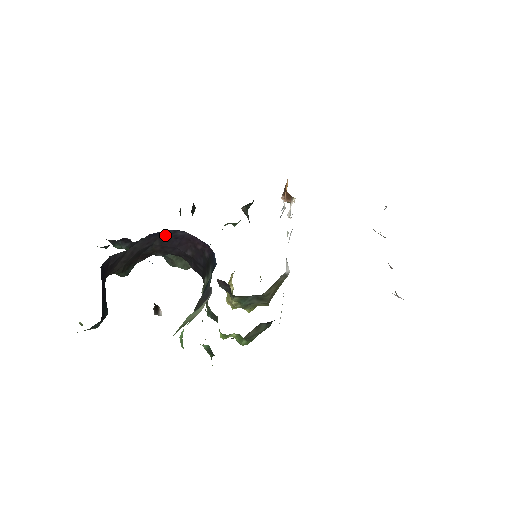
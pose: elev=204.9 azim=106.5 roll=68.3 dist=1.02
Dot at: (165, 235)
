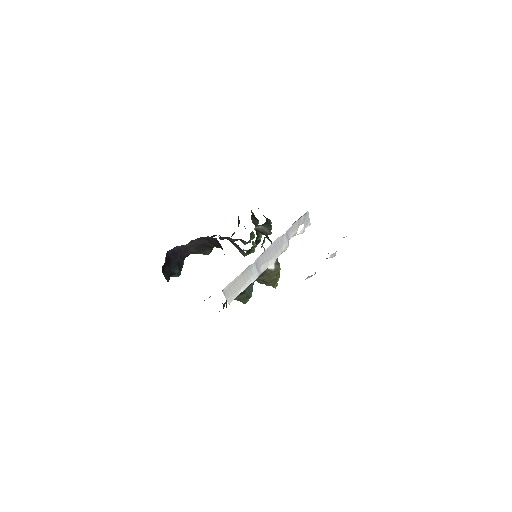
Dot at: (208, 239)
